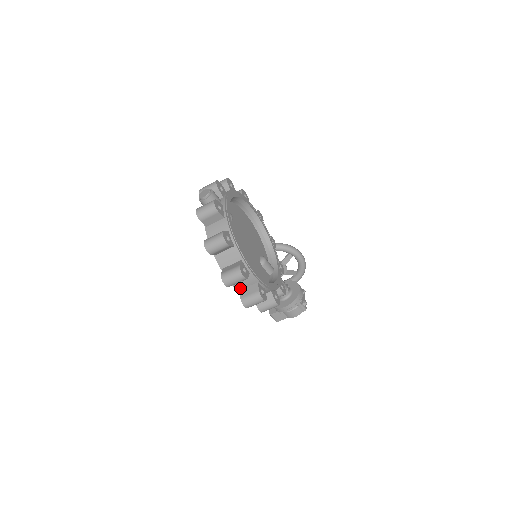
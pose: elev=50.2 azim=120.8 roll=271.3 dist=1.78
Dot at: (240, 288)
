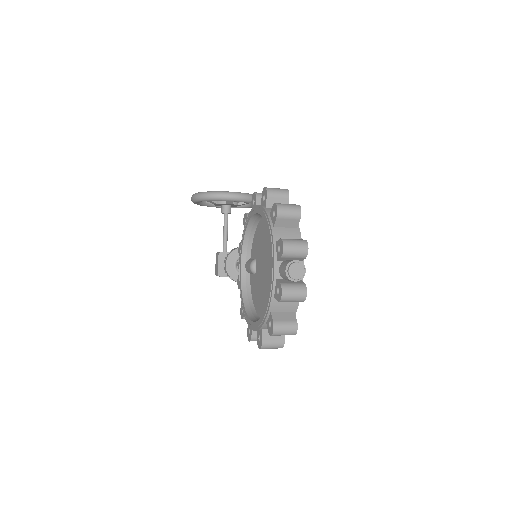
Dot at: occluded
